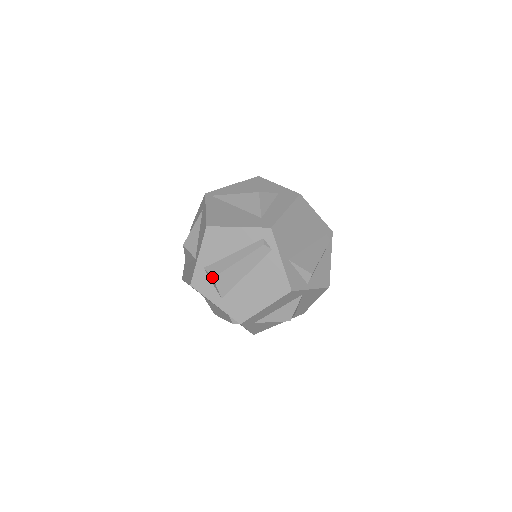
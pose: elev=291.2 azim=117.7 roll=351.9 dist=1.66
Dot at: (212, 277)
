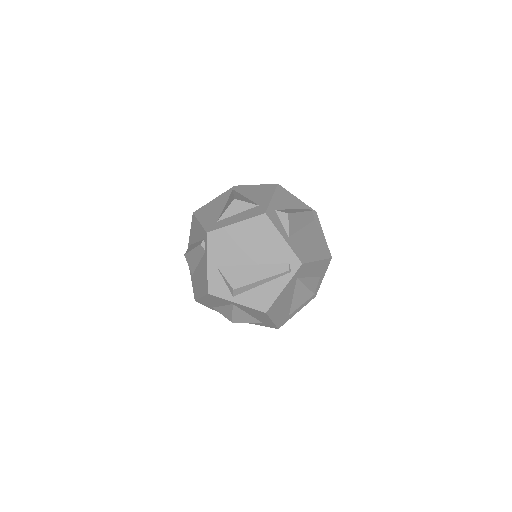
Dot at: (184, 254)
